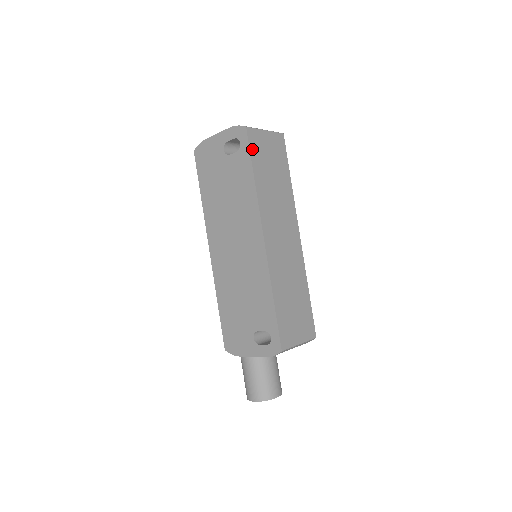
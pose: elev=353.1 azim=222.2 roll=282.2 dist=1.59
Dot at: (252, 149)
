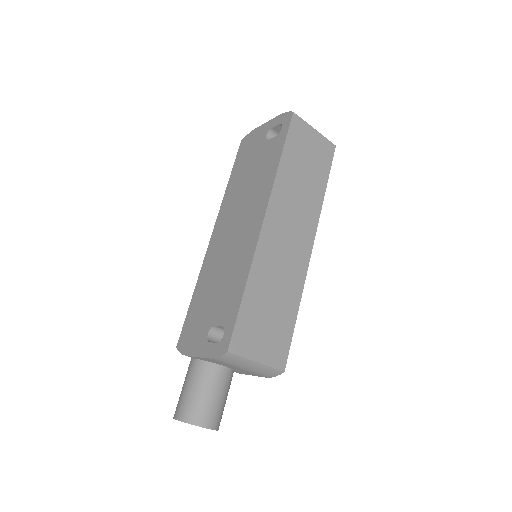
Dot at: (291, 134)
